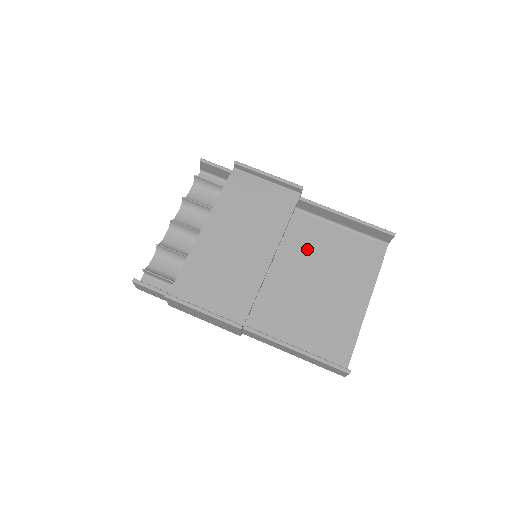
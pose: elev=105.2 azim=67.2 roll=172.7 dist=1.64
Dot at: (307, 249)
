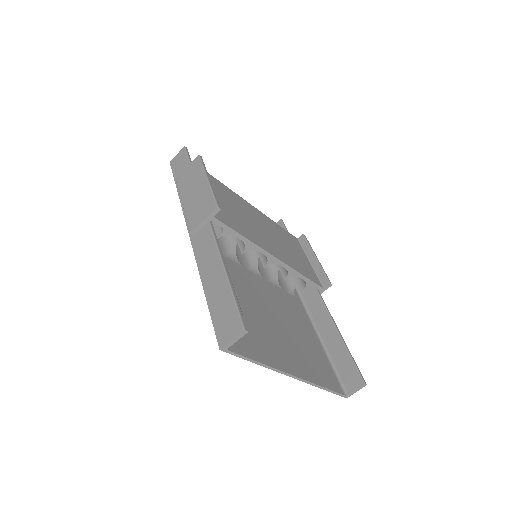
Dot at: (287, 309)
